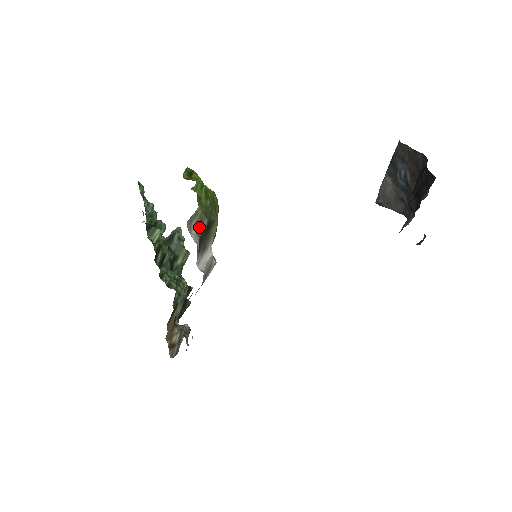
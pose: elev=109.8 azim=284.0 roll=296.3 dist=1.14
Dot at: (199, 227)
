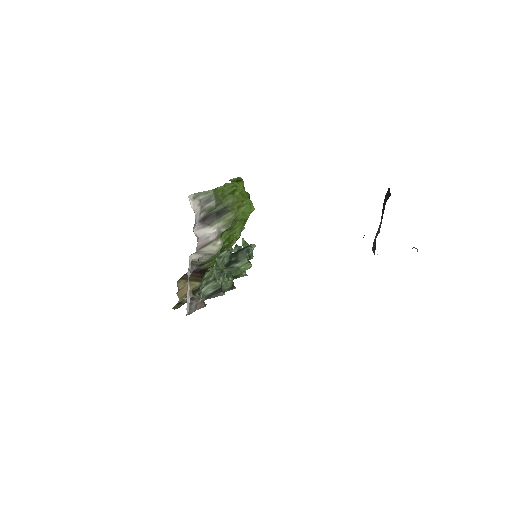
Dot at: (205, 202)
